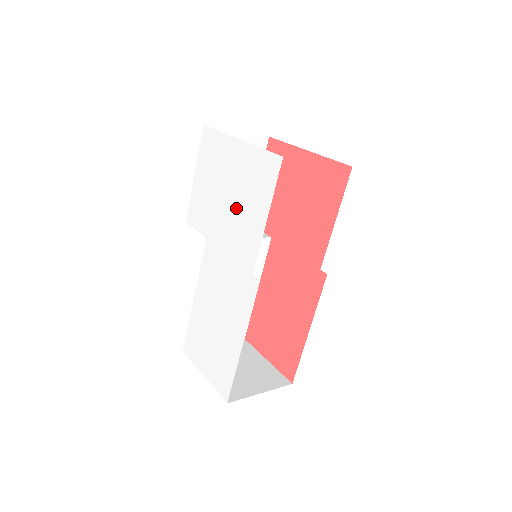
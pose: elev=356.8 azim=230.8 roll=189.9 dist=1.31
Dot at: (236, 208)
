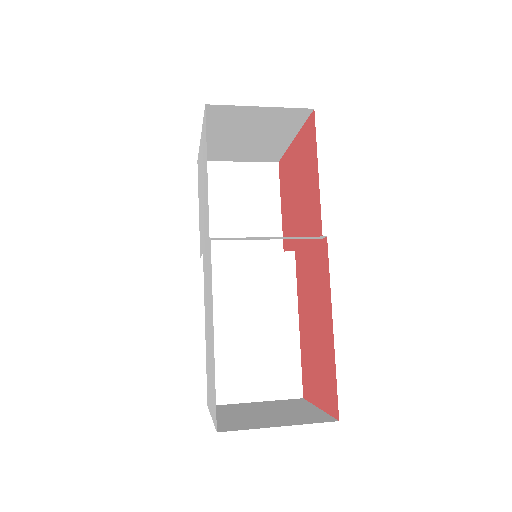
Dot at: (204, 195)
